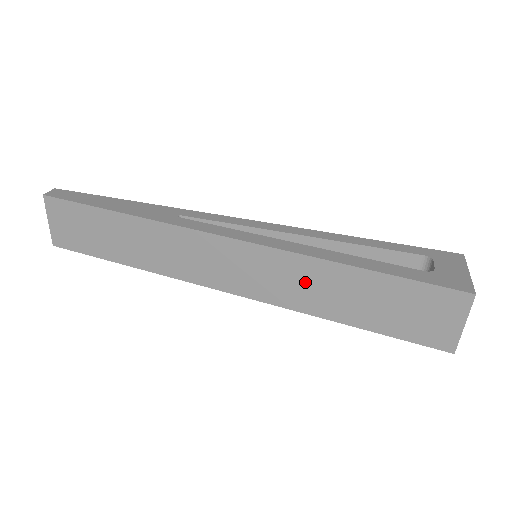
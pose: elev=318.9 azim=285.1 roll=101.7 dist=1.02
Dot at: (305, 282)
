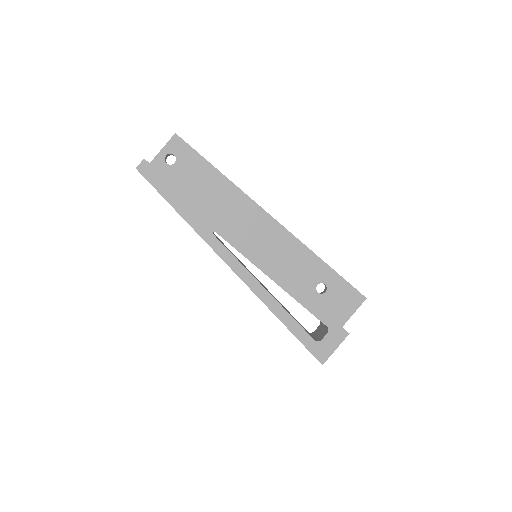
Dot at: occluded
